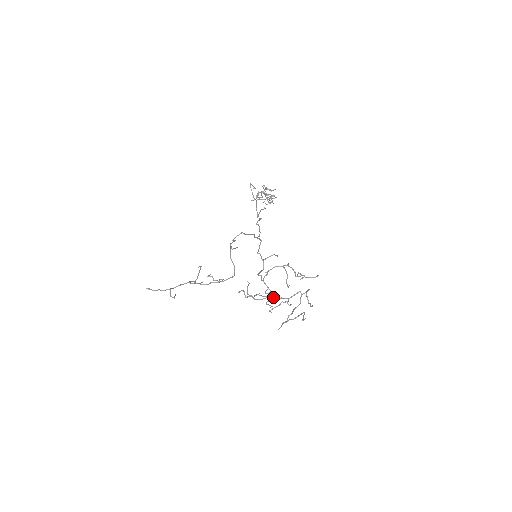
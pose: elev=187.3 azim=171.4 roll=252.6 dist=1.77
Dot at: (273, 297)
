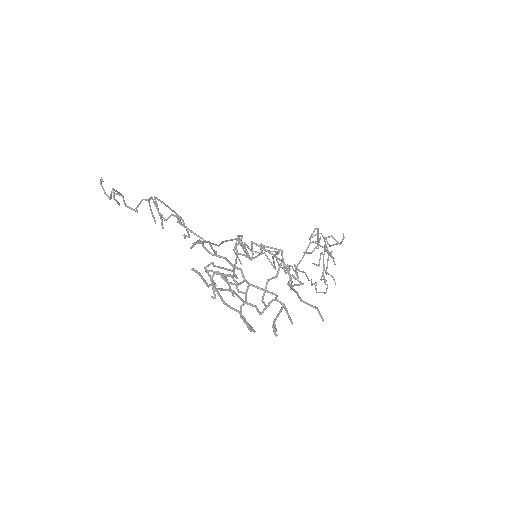
Dot at: occluded
